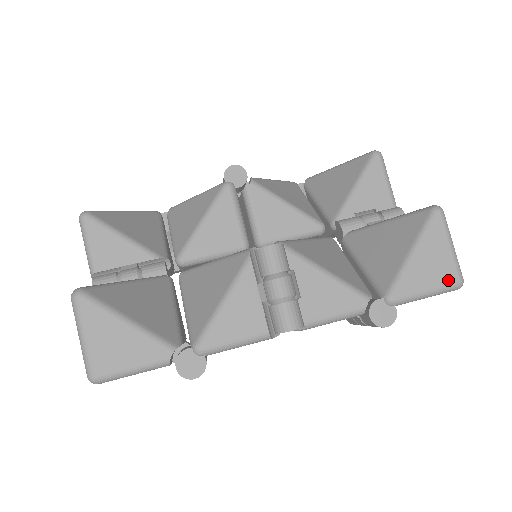
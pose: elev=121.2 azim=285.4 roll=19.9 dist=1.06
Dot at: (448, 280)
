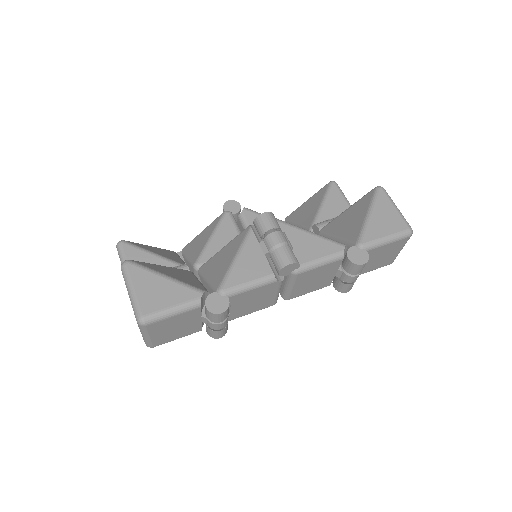
Dot at: (400, 228)
